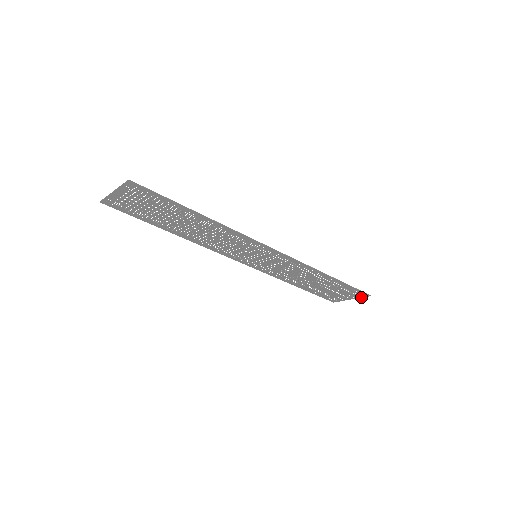
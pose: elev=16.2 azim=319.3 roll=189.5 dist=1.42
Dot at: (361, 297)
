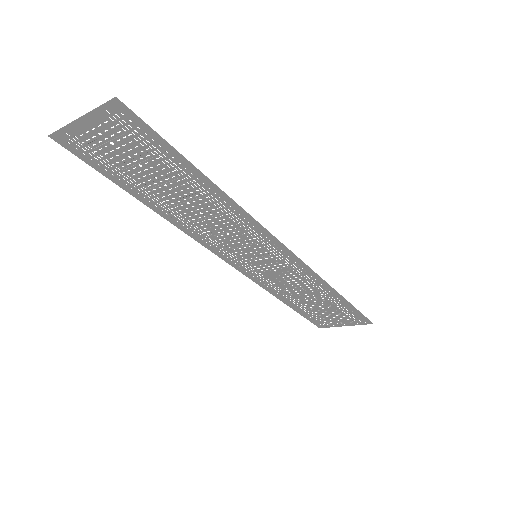
Dot at: (359, 324)
